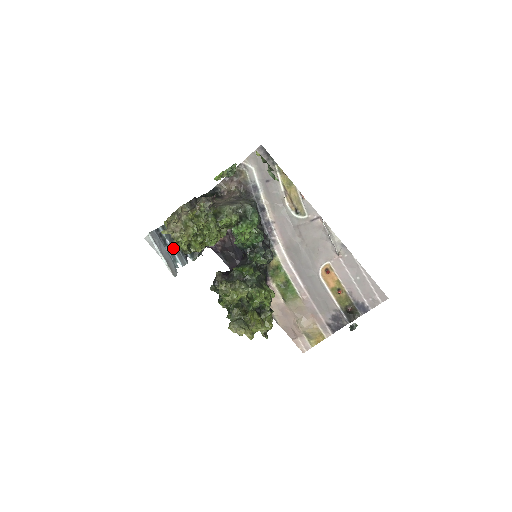
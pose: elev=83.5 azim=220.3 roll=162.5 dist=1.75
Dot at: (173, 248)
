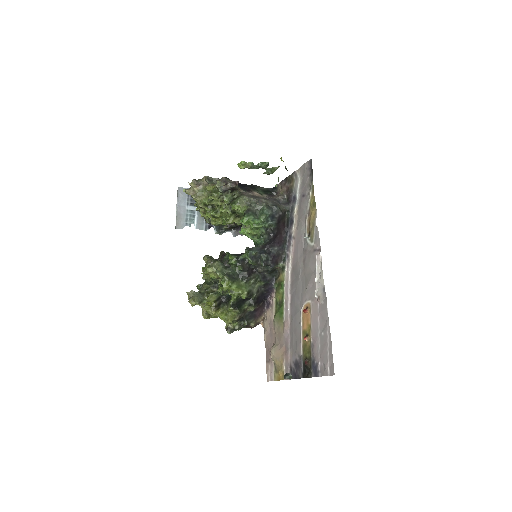
Dot at: (198, 211)
